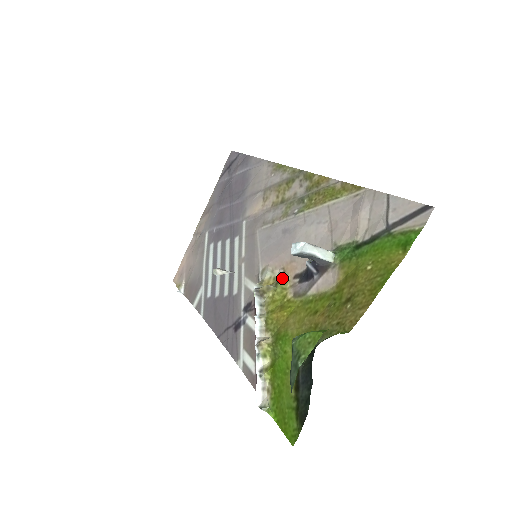
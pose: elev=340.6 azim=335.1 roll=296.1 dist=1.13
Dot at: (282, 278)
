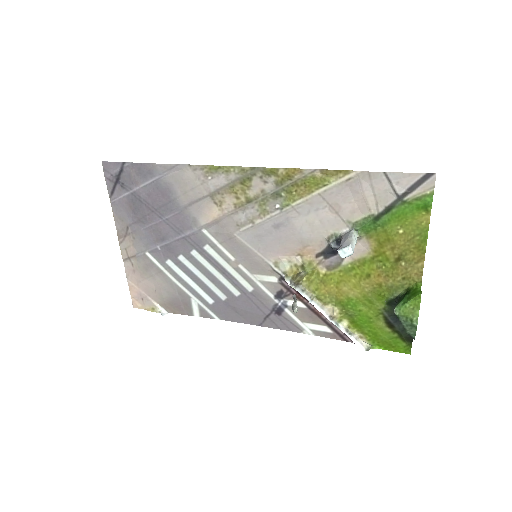
Dot at: (305, 263)
